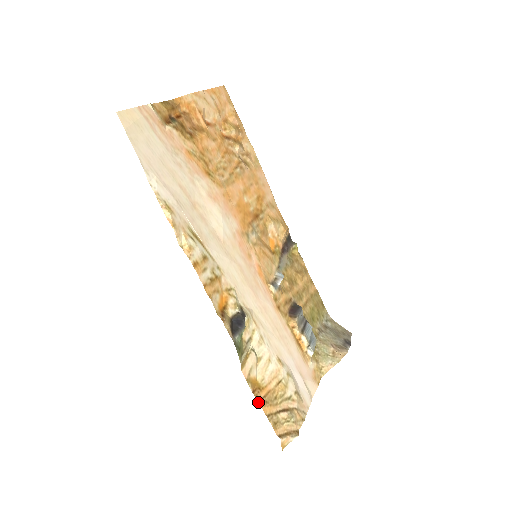
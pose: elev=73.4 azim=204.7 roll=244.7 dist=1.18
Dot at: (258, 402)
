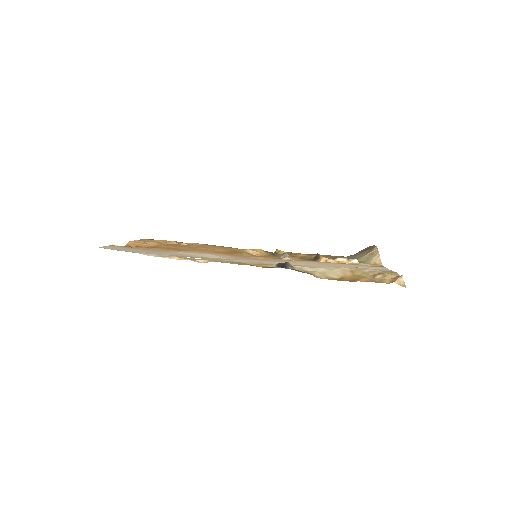
Dot at: occluded
